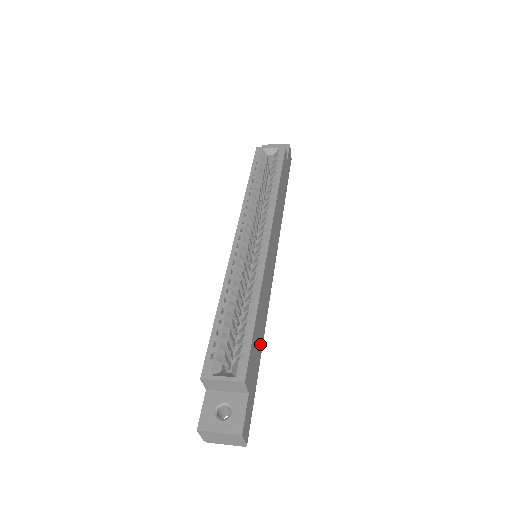
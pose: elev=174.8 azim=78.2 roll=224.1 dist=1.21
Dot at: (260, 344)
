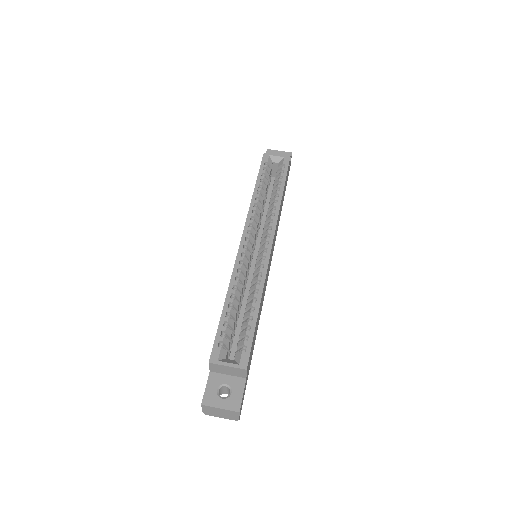
Dot at: (255, 336)
